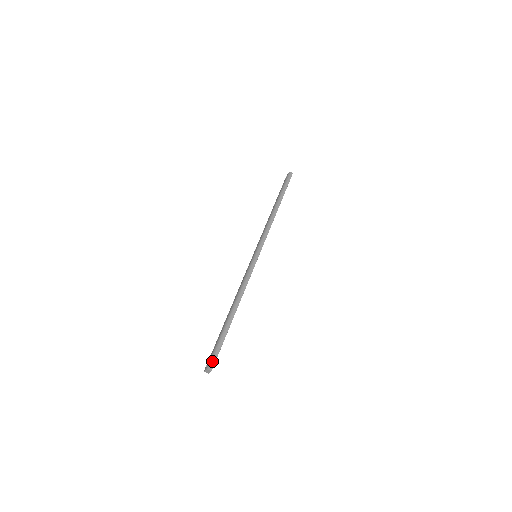
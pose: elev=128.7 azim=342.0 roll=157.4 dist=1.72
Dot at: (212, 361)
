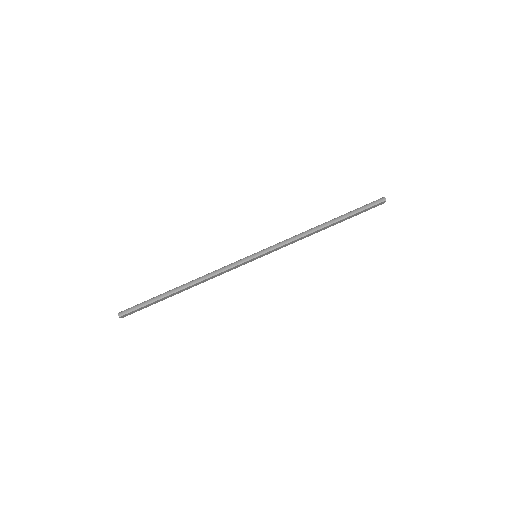
Dot at: (127, 310)
